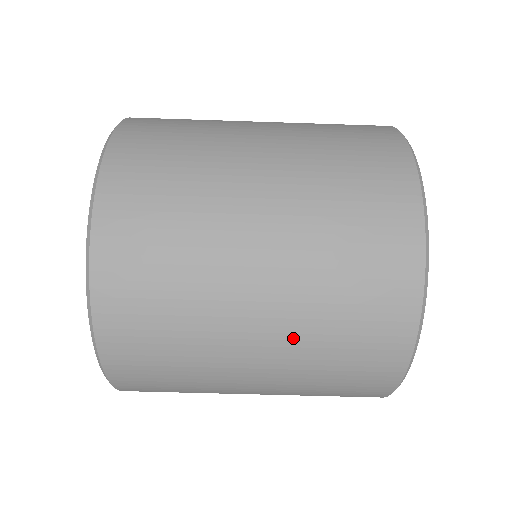
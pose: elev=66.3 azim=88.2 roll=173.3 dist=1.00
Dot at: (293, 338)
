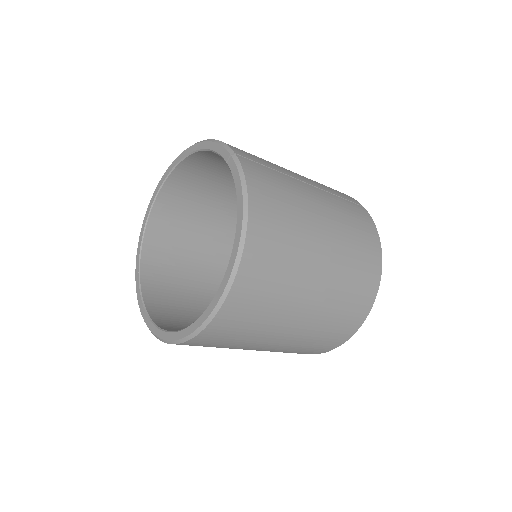
Dot at: (300, 337)
